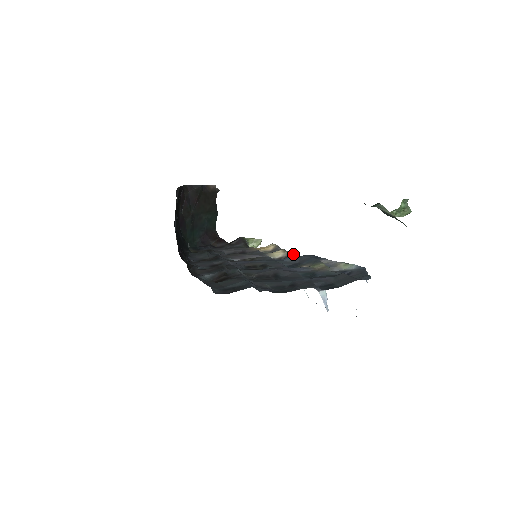
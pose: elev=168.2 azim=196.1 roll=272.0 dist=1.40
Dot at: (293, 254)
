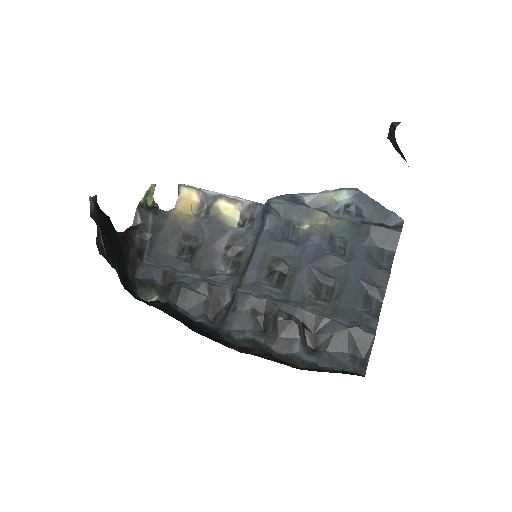
Dot at: (257, 206)
